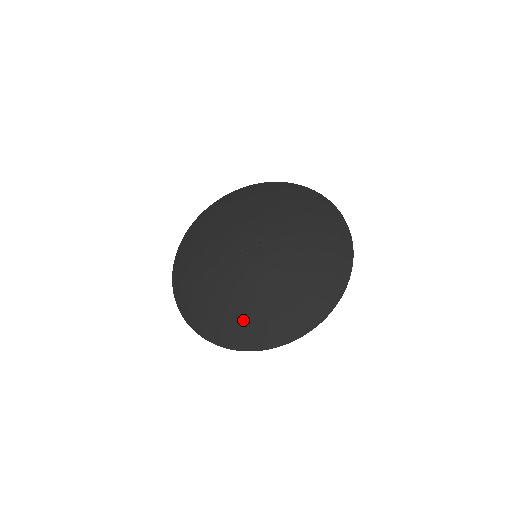
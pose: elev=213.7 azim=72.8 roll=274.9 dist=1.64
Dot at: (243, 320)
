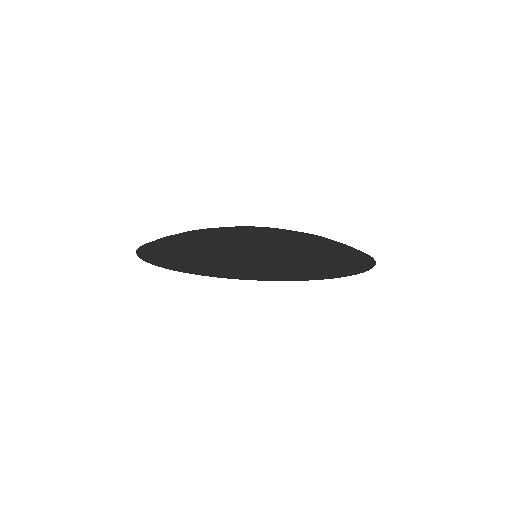
Dot at: (243, 227)
